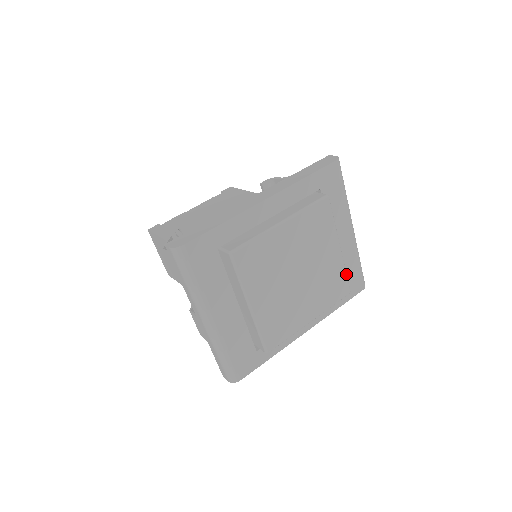
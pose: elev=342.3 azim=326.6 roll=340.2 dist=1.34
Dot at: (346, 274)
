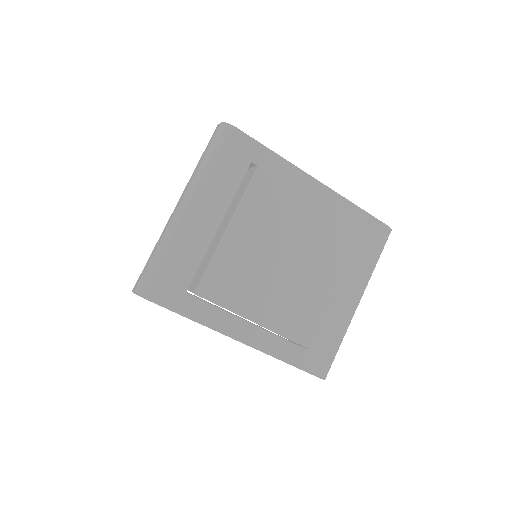
Dot at: (323, 323)
